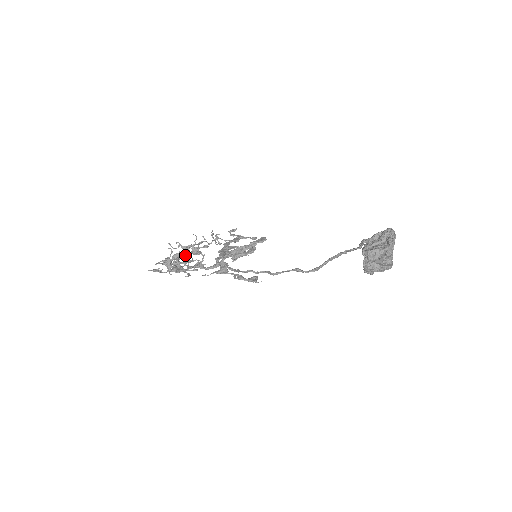
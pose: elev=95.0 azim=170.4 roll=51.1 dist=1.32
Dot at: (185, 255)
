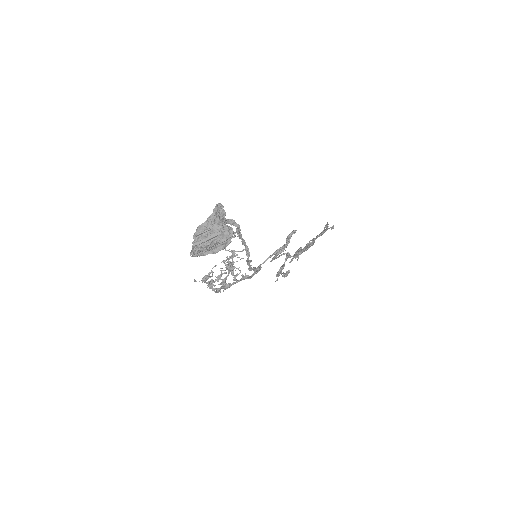
Dot at: occluded
